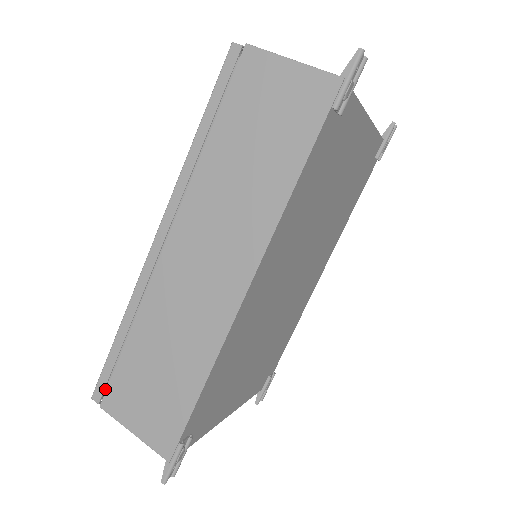
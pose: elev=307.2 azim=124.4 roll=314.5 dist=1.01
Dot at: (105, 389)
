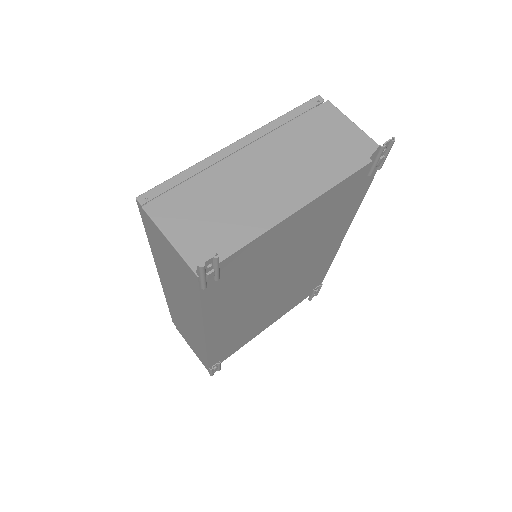
Dot at: occluded
